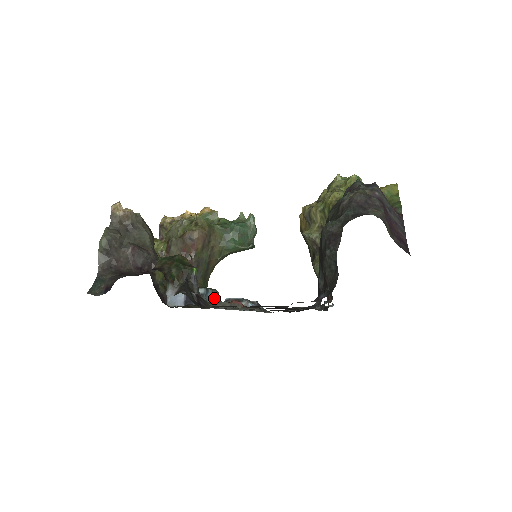
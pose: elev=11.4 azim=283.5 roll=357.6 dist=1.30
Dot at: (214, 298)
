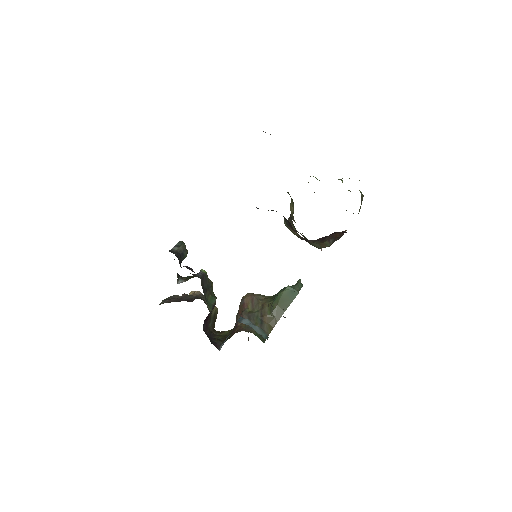
Dot at: (250, 325)
